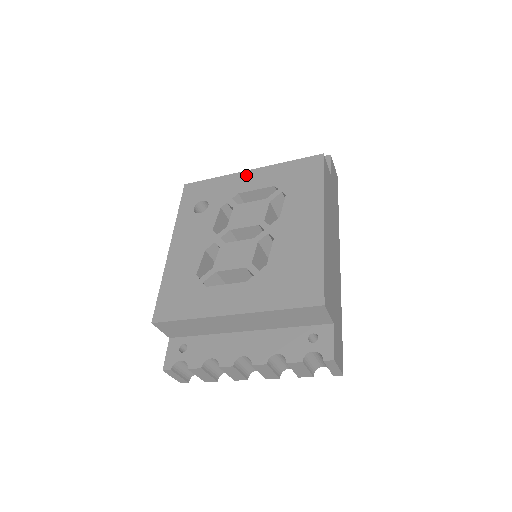
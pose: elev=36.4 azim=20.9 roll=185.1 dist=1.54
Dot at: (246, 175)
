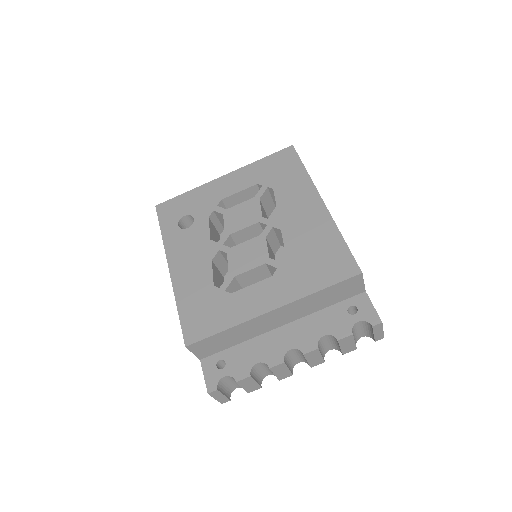
Dot at: (221, 181)
